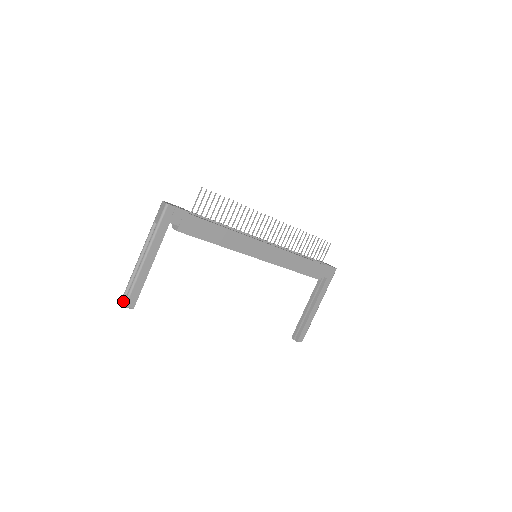
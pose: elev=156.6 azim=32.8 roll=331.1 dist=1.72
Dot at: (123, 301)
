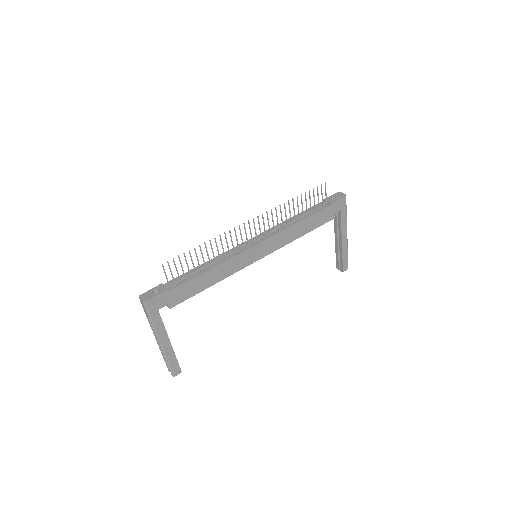
Dot at: occluded
